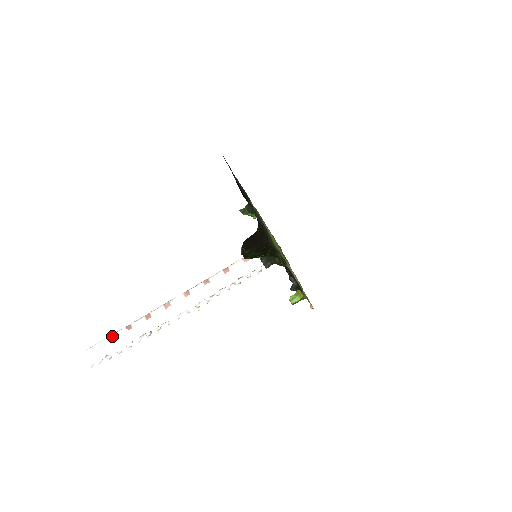
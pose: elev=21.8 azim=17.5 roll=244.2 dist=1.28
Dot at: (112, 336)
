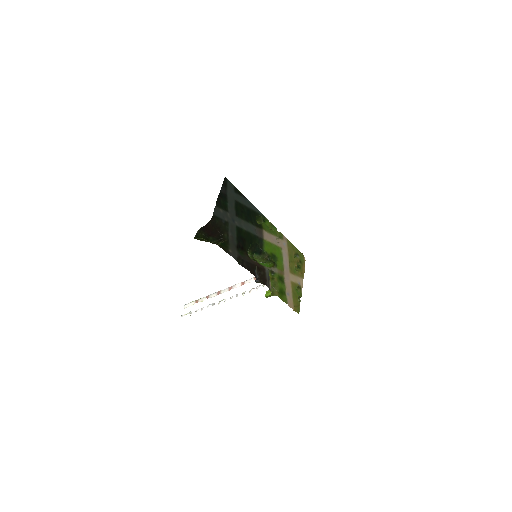
Dot at: (198, 300)
